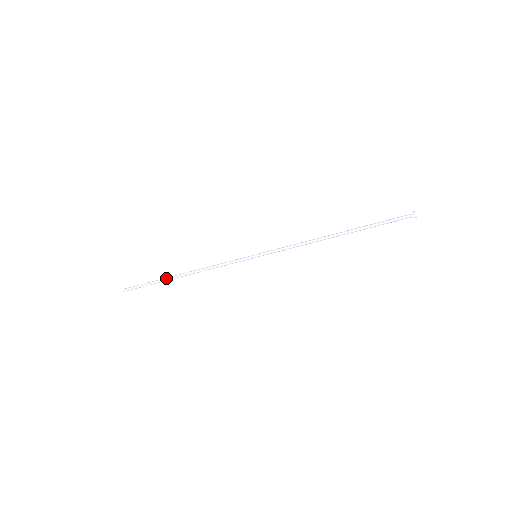
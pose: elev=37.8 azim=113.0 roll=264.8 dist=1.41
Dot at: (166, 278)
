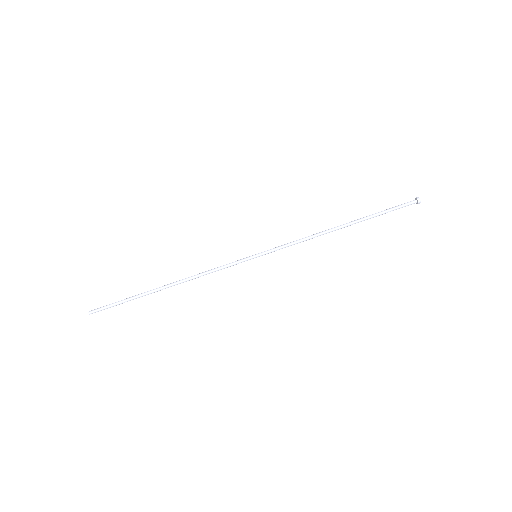
Dot at: (147, 291)
